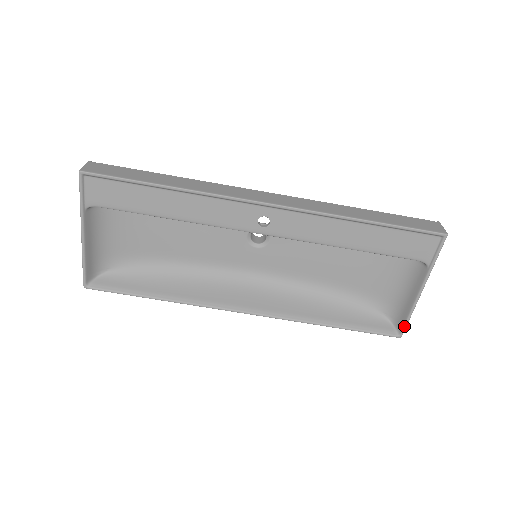
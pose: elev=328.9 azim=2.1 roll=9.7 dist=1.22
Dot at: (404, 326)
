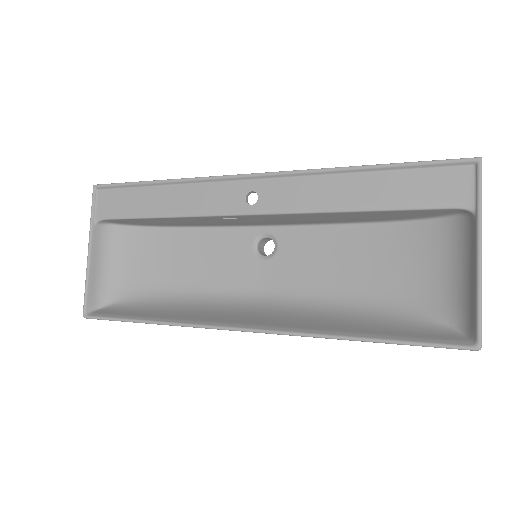
Dot at: (477, 324)
